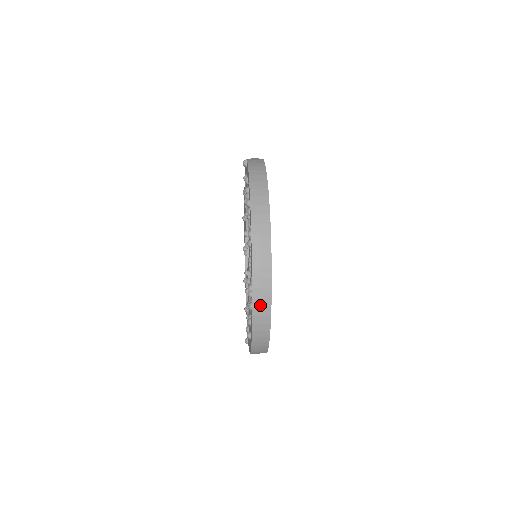
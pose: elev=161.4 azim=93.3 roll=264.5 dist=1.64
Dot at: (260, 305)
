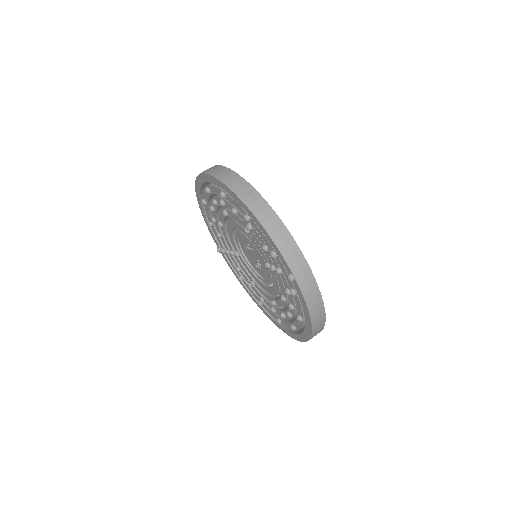
Dot at: occluded
